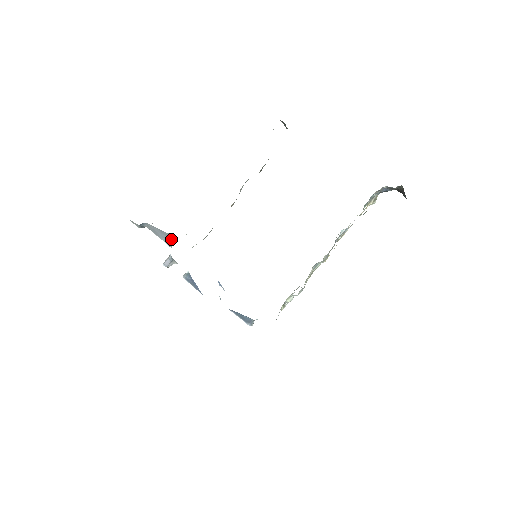
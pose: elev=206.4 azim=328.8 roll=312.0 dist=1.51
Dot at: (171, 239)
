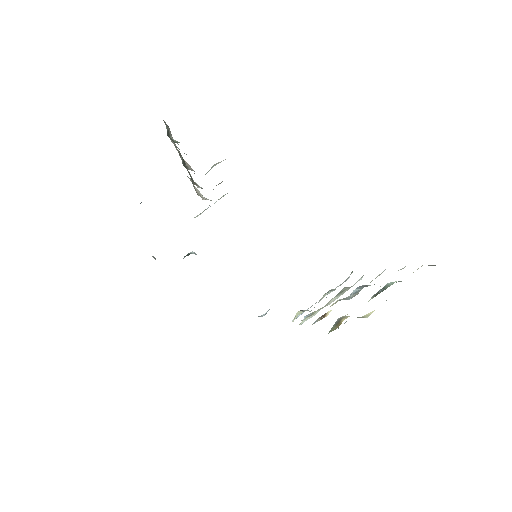
Dot at: occluded
